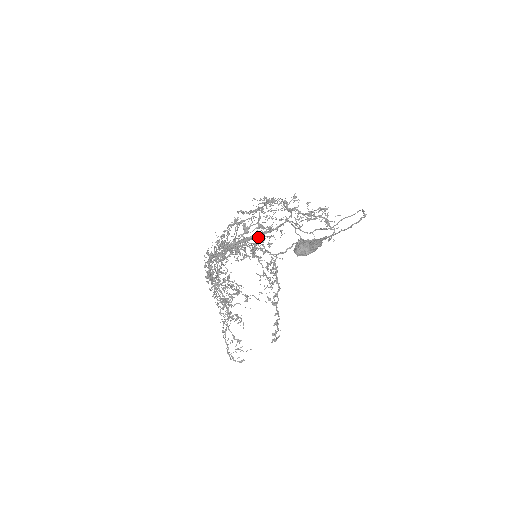
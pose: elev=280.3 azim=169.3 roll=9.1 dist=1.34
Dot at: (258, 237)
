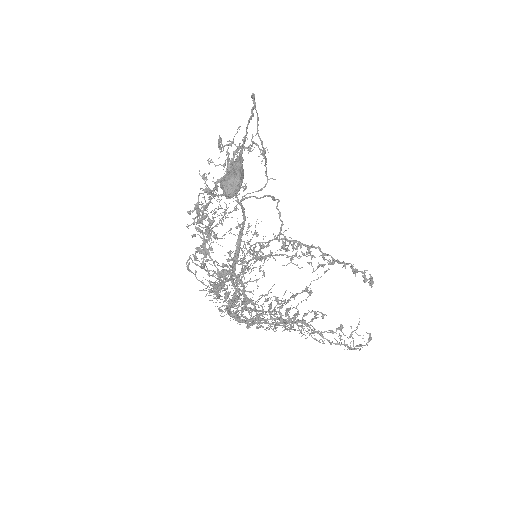
Dot at: (247, 244)
